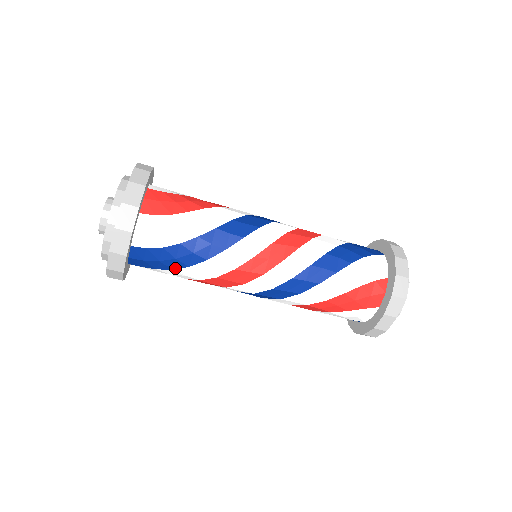
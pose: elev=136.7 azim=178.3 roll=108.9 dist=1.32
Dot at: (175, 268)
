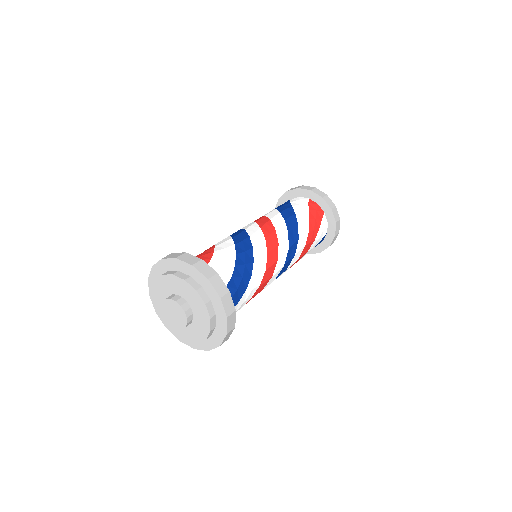
Dot at: (246, 287)
